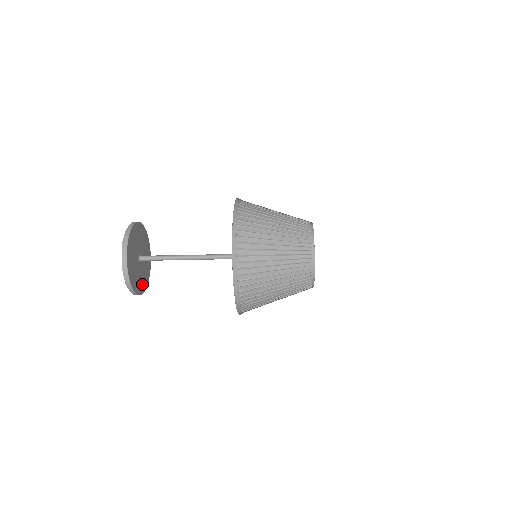
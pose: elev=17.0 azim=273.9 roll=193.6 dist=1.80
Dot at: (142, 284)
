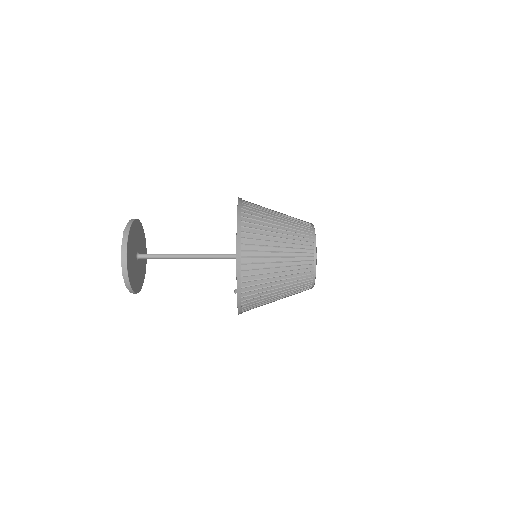
Dot at: (138, 283)
